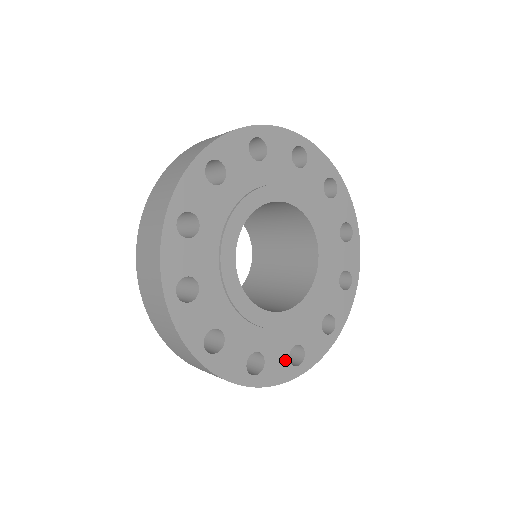
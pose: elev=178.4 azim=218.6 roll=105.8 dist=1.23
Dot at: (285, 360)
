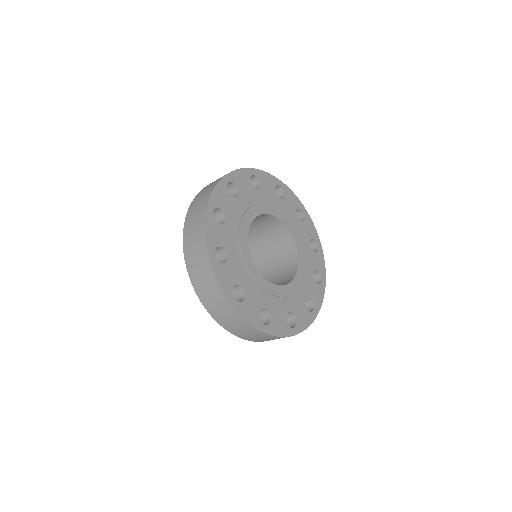
Dot at: (232, 282)
